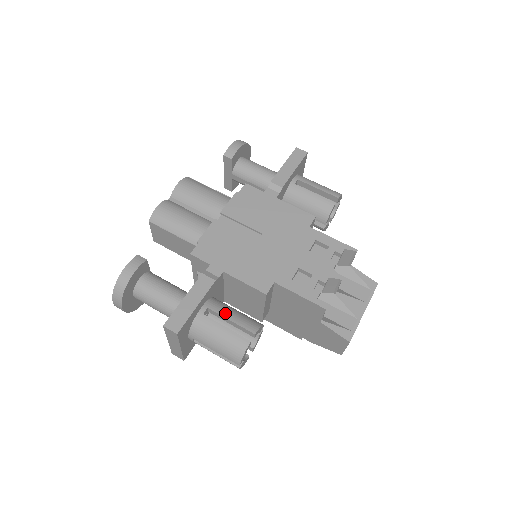
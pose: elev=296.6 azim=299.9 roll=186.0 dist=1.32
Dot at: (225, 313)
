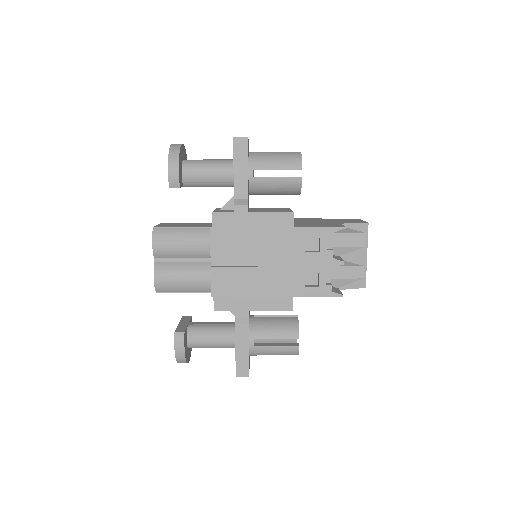
Dot at: (268, 335)
